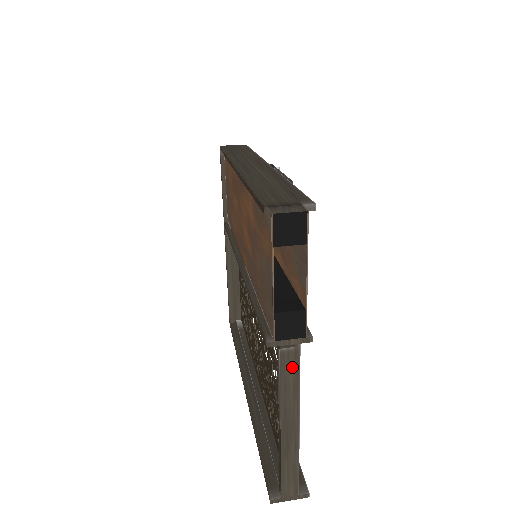
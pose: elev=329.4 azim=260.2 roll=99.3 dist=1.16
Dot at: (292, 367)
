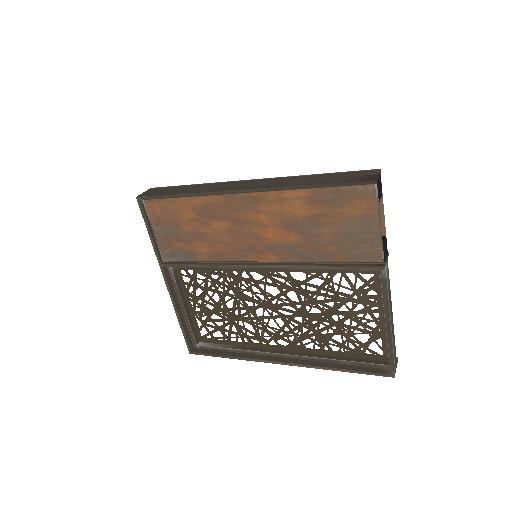
Dot at: (388, 277)
